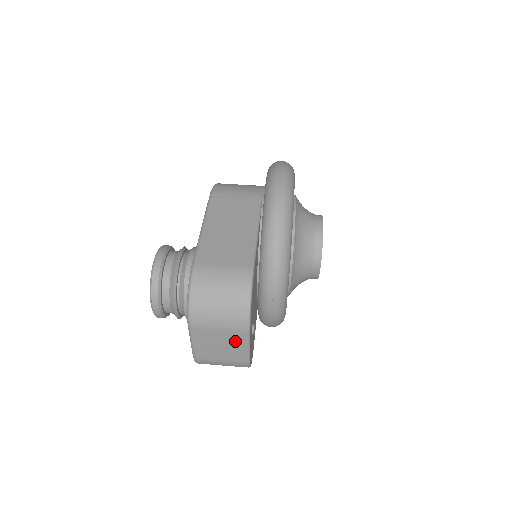
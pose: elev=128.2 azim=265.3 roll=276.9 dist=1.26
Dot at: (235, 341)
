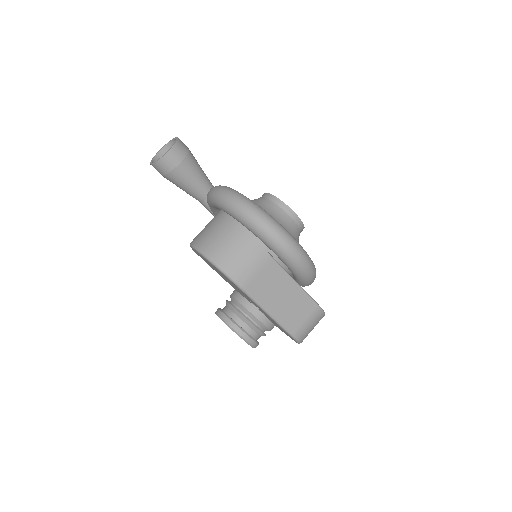
Dot at: occluded
